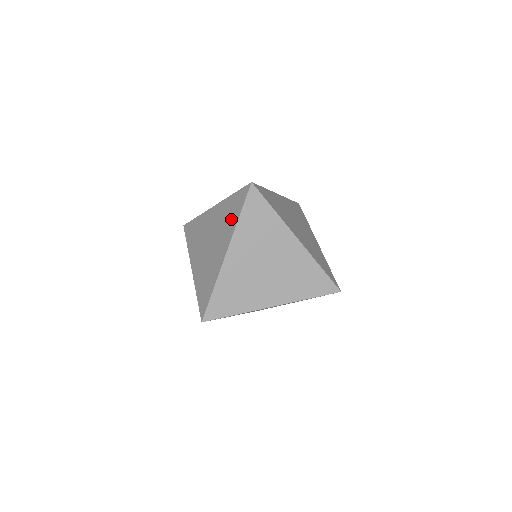
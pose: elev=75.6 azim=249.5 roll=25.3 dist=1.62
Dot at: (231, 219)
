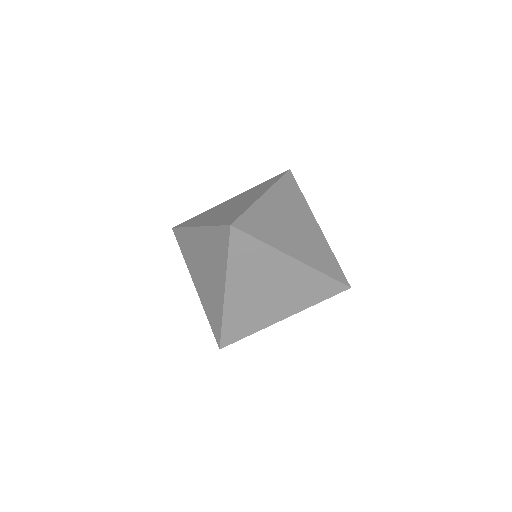
Dot at: (219, 257)
